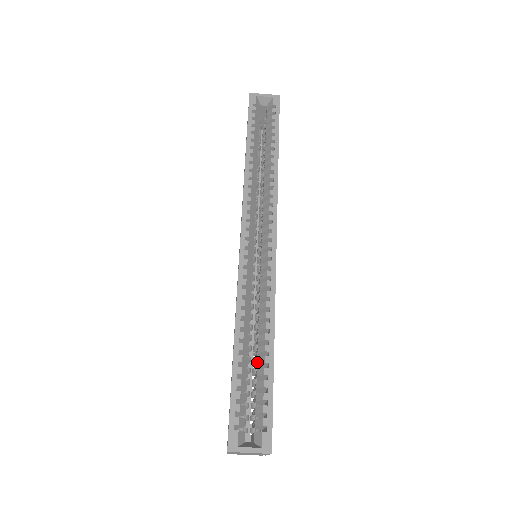
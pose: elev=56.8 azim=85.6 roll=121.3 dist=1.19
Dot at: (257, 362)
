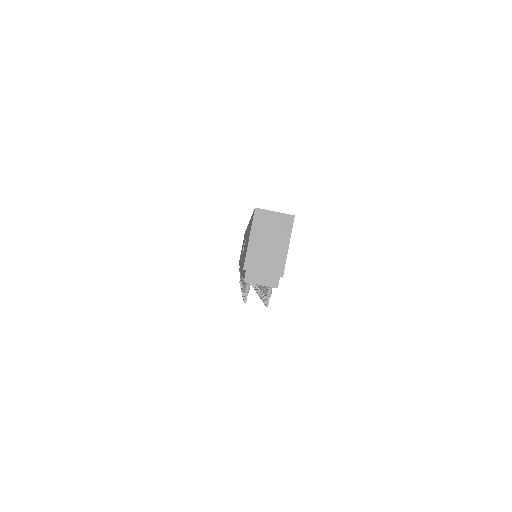
Dot at: occluded
